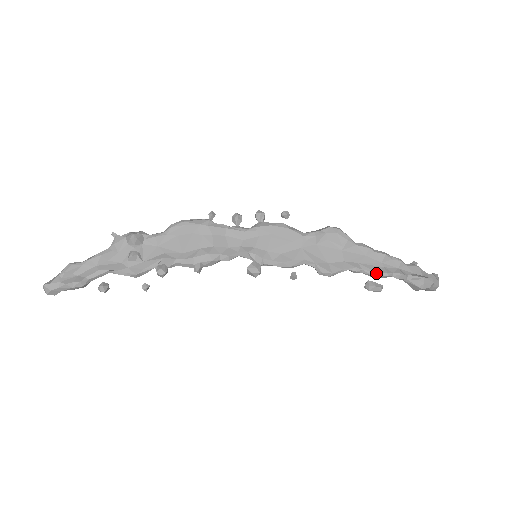
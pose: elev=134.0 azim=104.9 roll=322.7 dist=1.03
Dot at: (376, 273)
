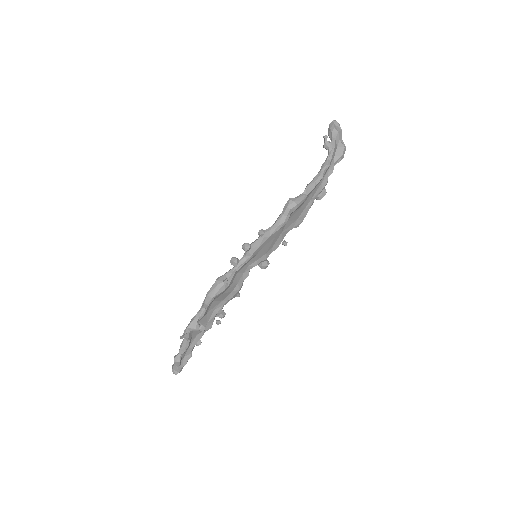
Dot at: occluded
